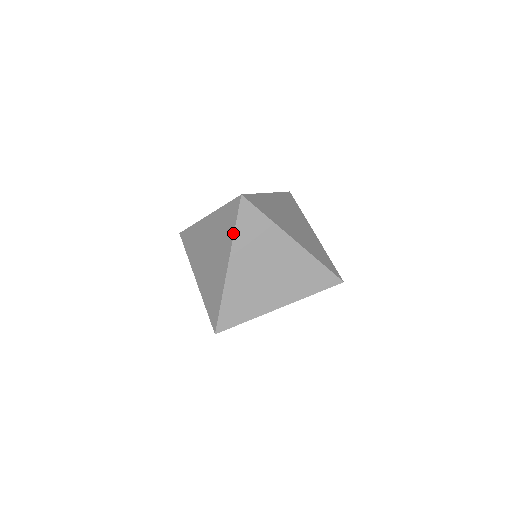
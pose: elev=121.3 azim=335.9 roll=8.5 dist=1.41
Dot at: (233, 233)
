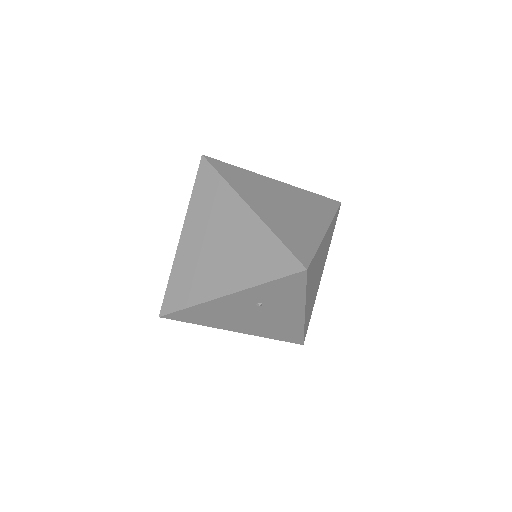
Dot at: (191, 197)
